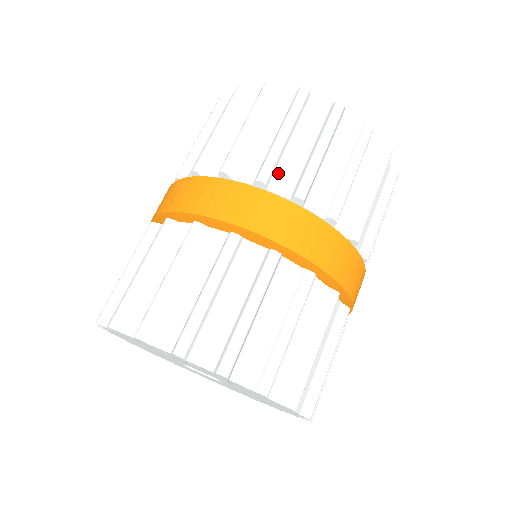
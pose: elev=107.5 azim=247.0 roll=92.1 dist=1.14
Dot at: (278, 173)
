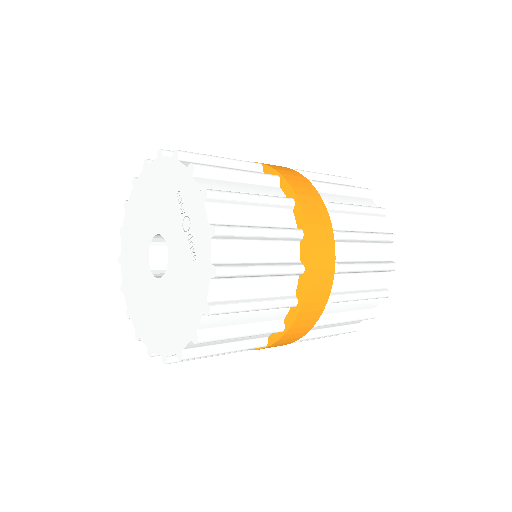
Dot at: (337, 216)
